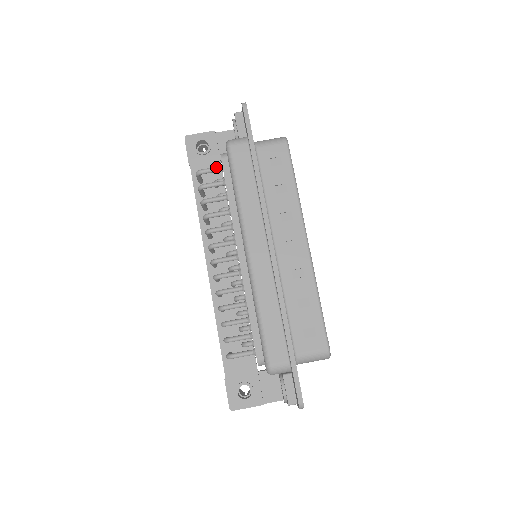
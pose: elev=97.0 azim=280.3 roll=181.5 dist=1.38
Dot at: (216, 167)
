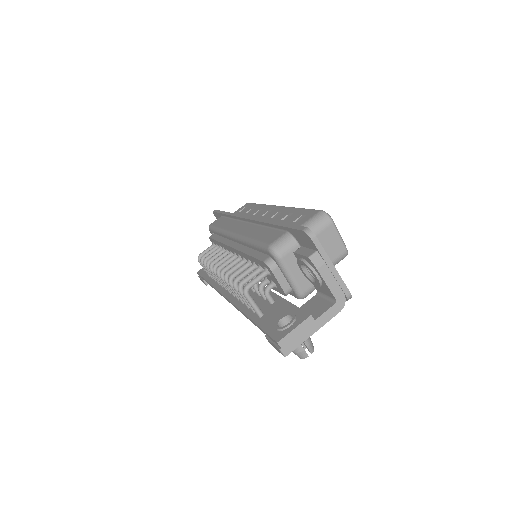
Dot at: (209, 247)
